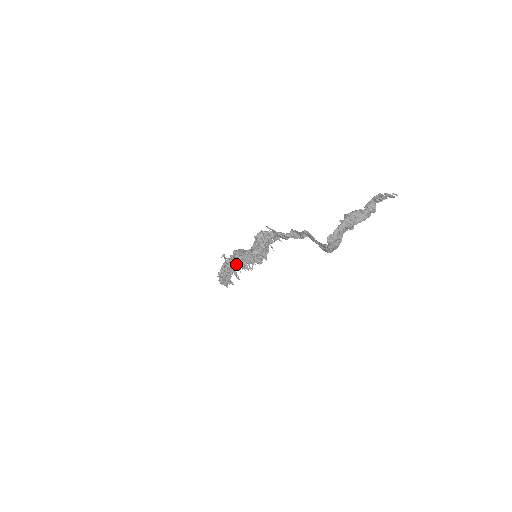
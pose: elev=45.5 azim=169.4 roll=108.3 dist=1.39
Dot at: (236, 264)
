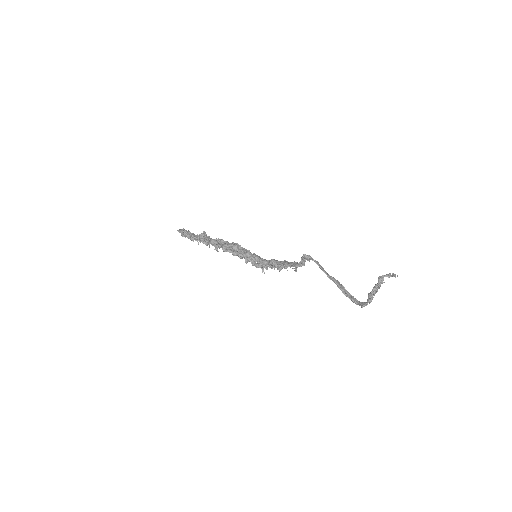
Dot at: occluded
